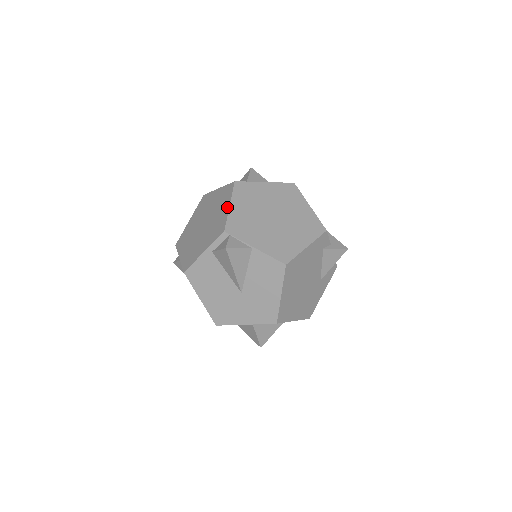
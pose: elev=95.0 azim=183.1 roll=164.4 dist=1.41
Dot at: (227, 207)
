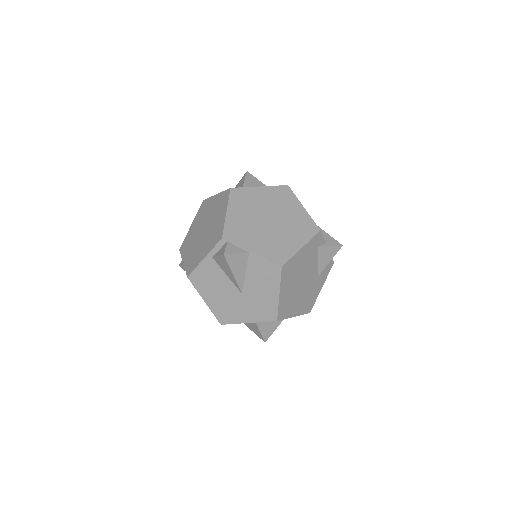
Dot at: (224, 214)
